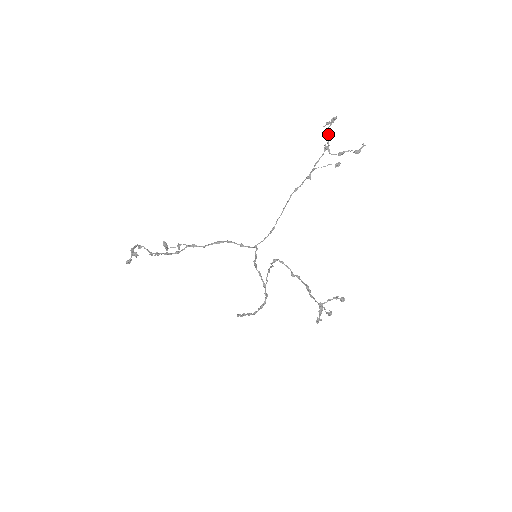
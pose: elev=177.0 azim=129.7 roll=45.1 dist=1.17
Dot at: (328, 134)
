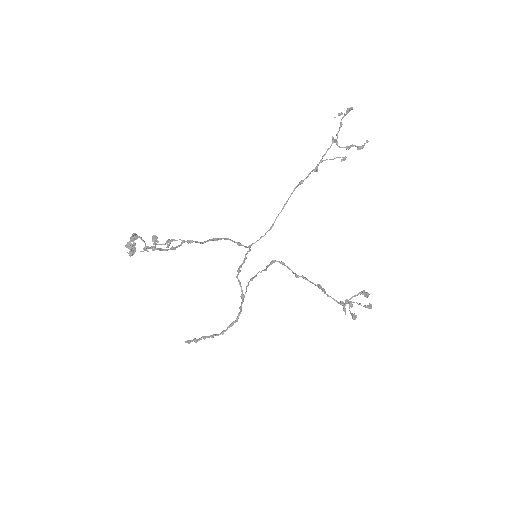
Dot at: (340, 125)
